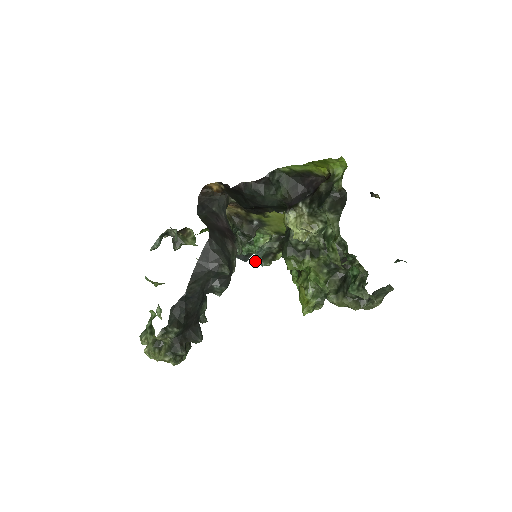
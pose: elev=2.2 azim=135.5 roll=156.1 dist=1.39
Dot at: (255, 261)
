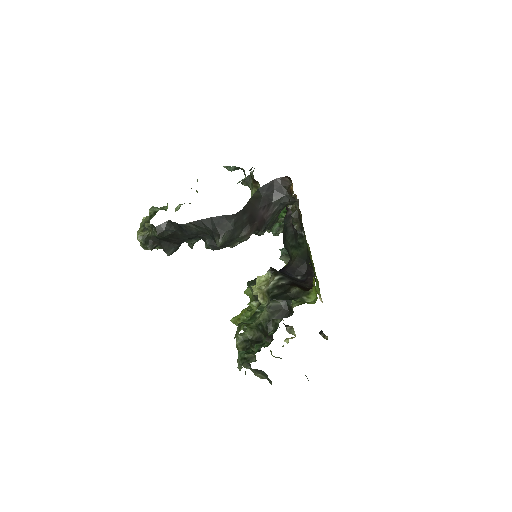
Dot at: (281, 250)
